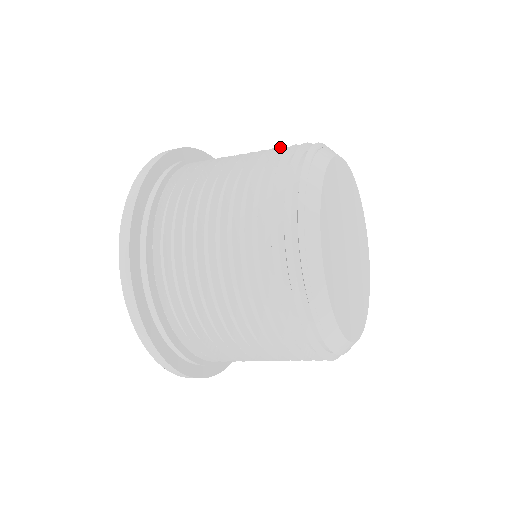
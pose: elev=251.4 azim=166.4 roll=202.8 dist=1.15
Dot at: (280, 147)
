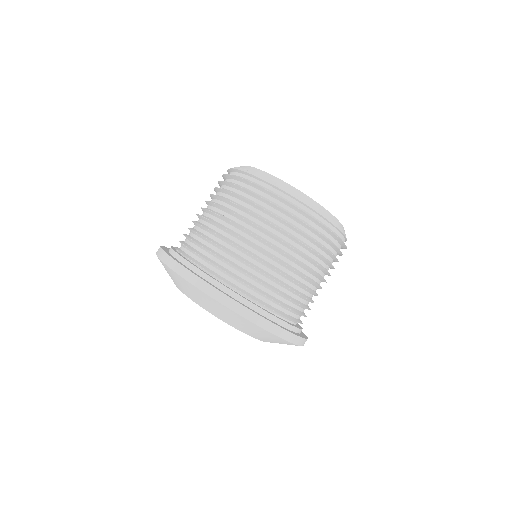
Dot at: (216, 187)
